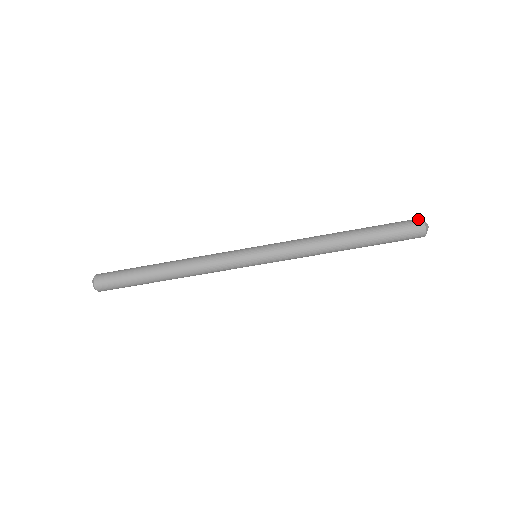
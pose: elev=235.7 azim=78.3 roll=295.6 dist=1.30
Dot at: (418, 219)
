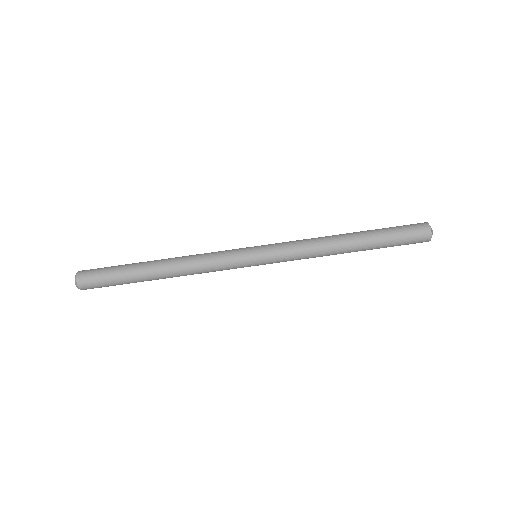
Dot at: (423, 223)
